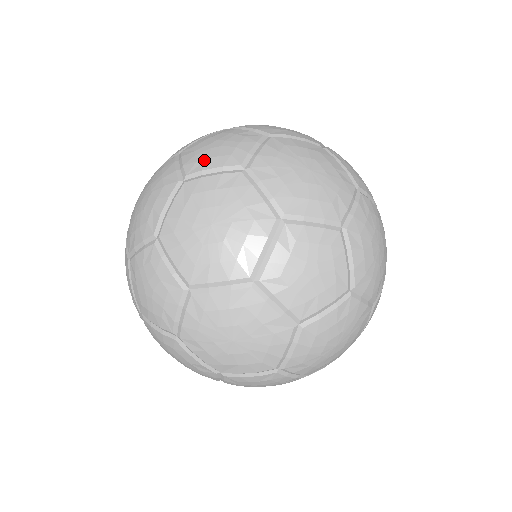
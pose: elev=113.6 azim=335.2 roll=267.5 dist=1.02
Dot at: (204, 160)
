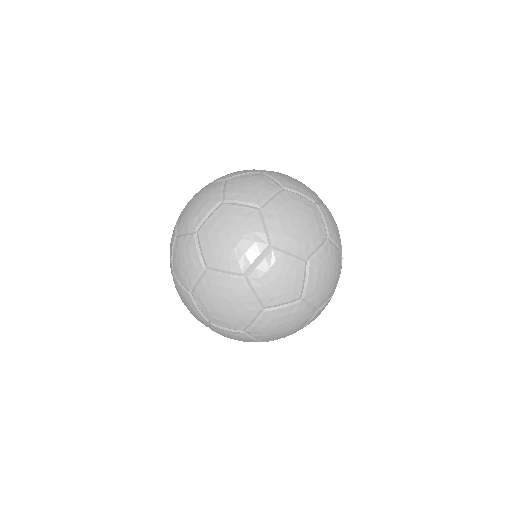
Dot at: (187, 277)
